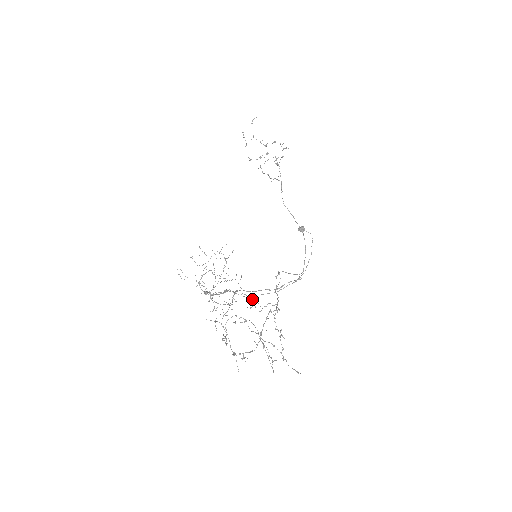
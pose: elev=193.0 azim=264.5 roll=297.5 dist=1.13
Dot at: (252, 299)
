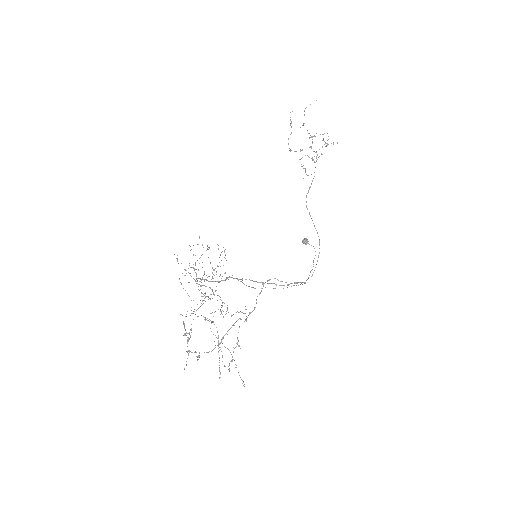
Dot at: (222, 305)
